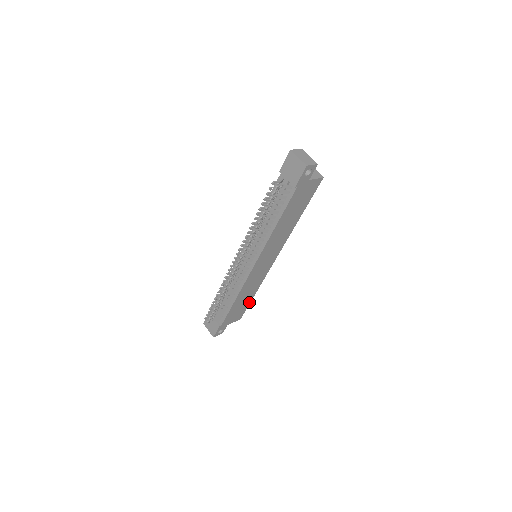
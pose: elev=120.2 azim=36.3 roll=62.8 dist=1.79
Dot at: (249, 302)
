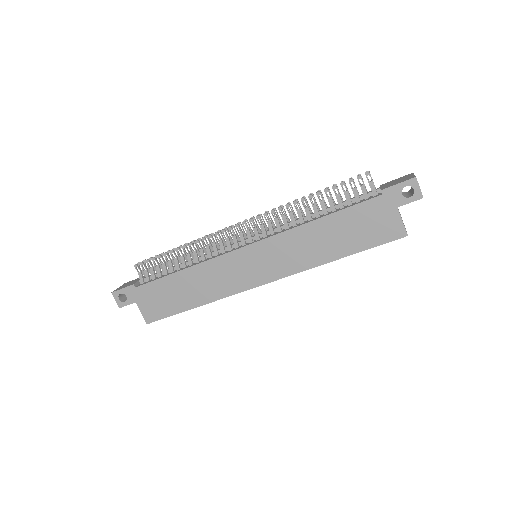
Dot at: (181, 310)
